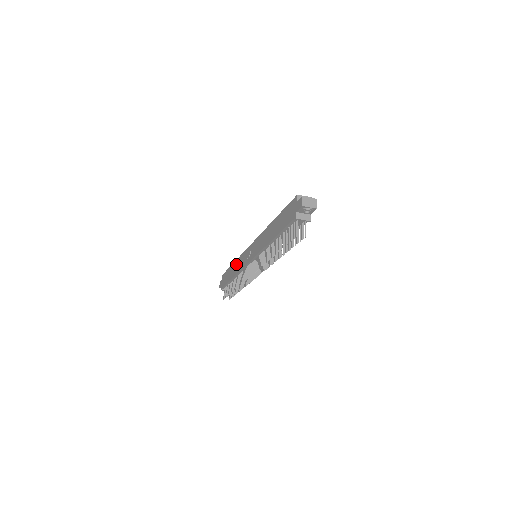
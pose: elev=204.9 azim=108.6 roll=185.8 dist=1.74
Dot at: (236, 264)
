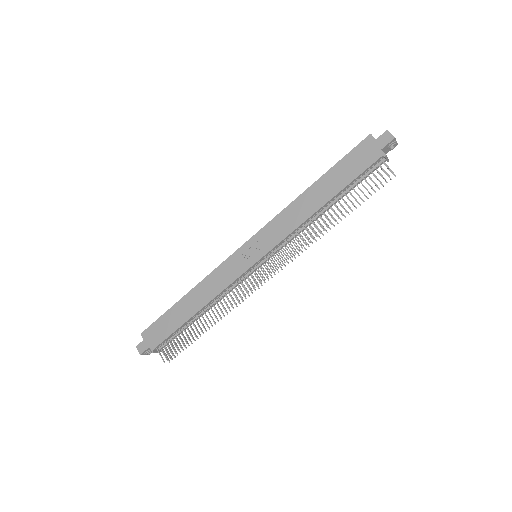
Dot at: (200, 290)
